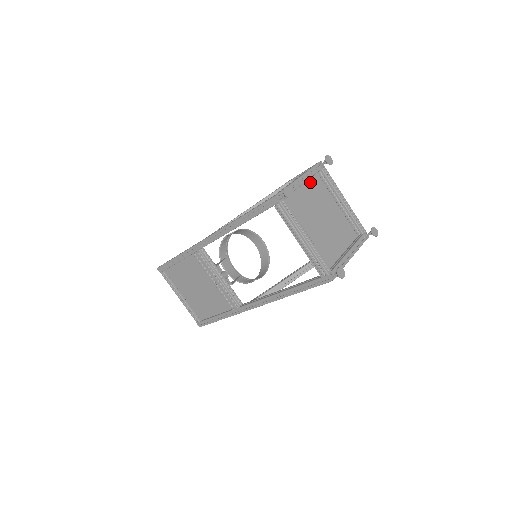
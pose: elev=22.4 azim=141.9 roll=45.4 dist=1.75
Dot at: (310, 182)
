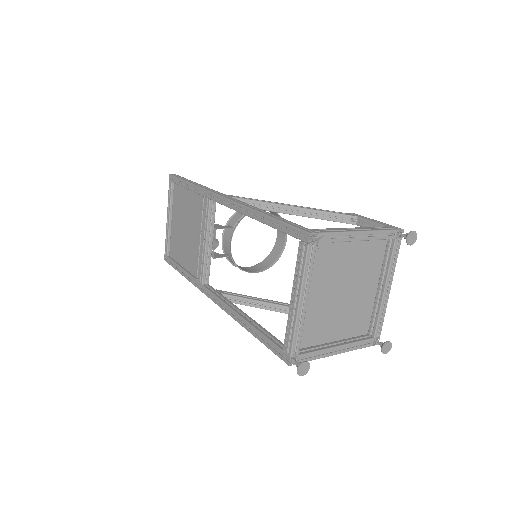
Dot at: (369, 242)
